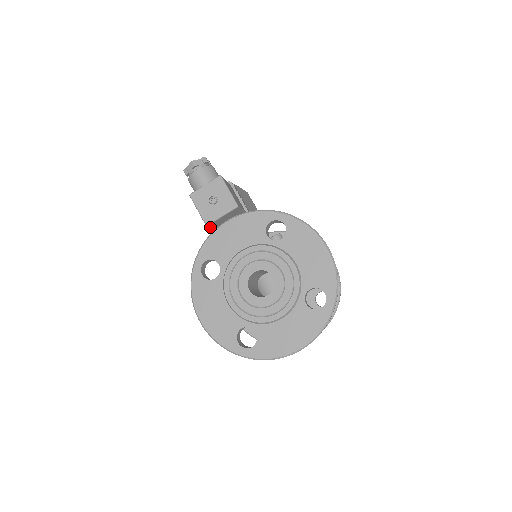
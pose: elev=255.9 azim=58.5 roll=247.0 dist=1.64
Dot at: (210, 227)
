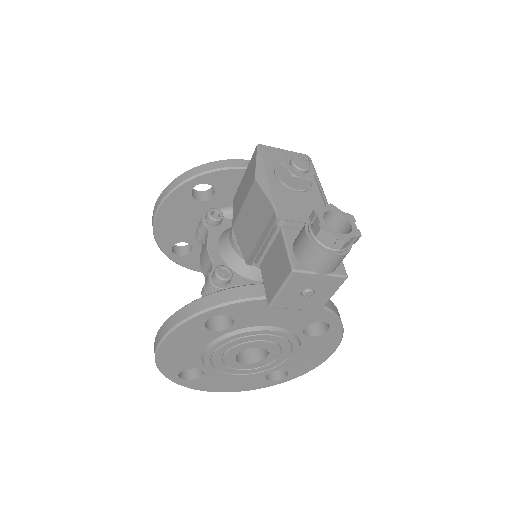
Dot at: (267, 294)
